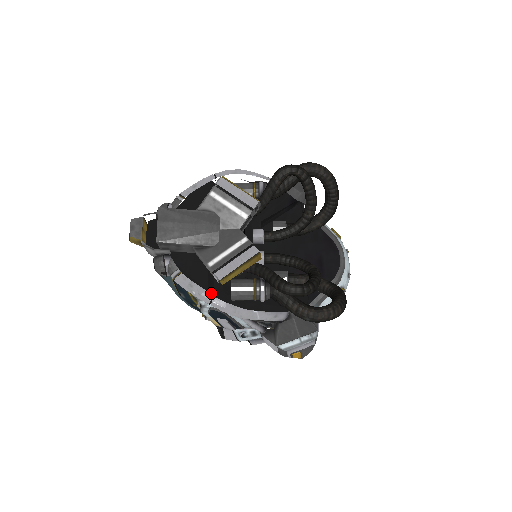
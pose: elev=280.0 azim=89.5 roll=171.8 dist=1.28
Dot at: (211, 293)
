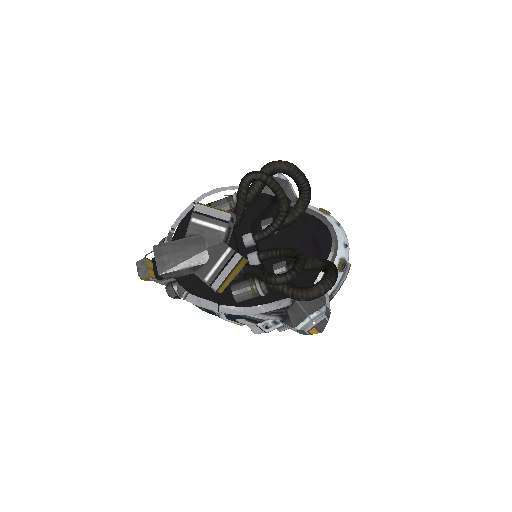
Dot at: (218, 302)
